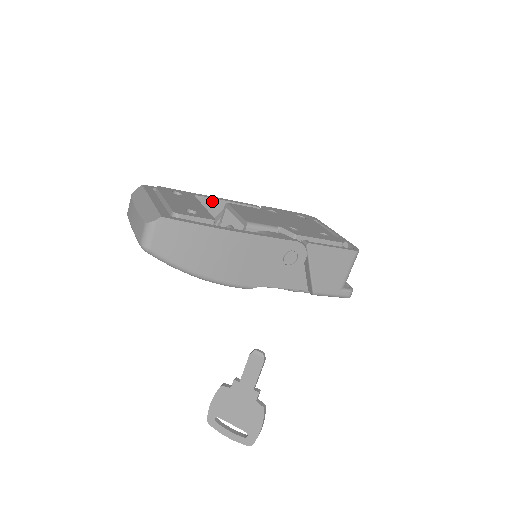
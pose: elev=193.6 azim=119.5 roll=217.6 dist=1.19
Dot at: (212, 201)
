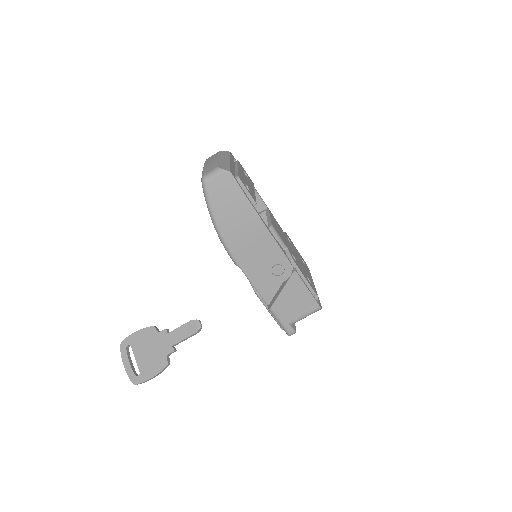
Dot at: (260, 201)
